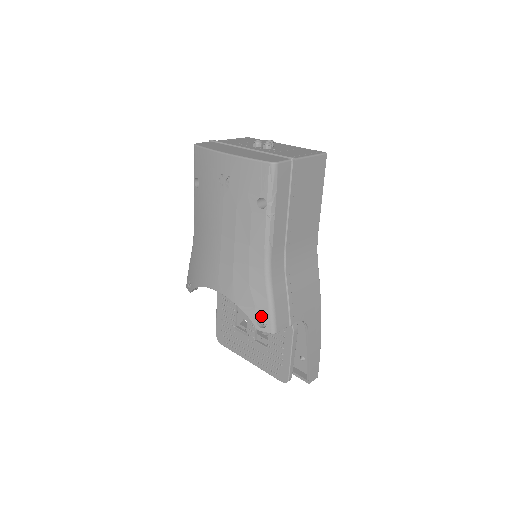
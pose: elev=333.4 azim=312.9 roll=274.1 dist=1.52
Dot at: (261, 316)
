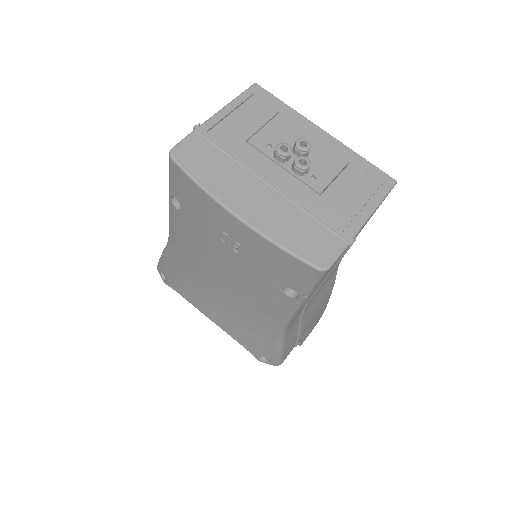
Dot at: (265, 355)
